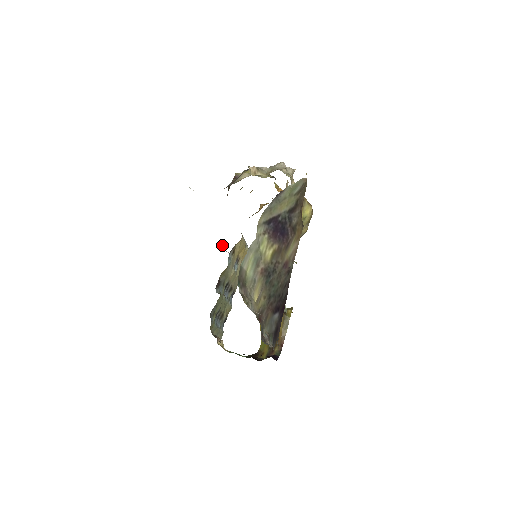
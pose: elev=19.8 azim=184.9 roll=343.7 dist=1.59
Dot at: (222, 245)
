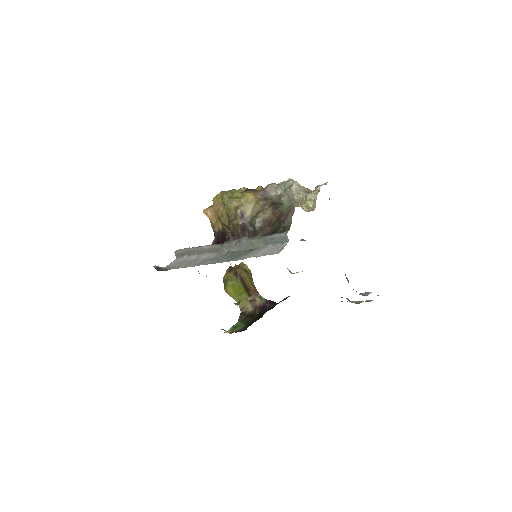
Dot at: (154, 266)
